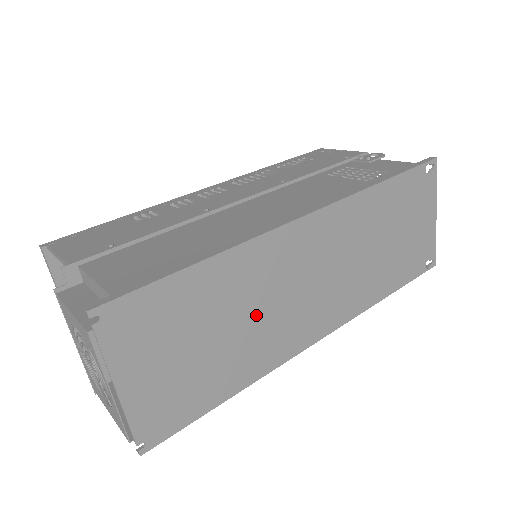
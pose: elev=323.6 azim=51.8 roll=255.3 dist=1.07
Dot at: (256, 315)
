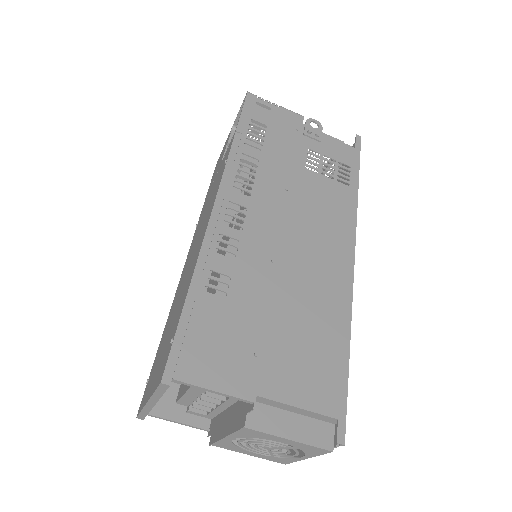
Dot at: occluded
